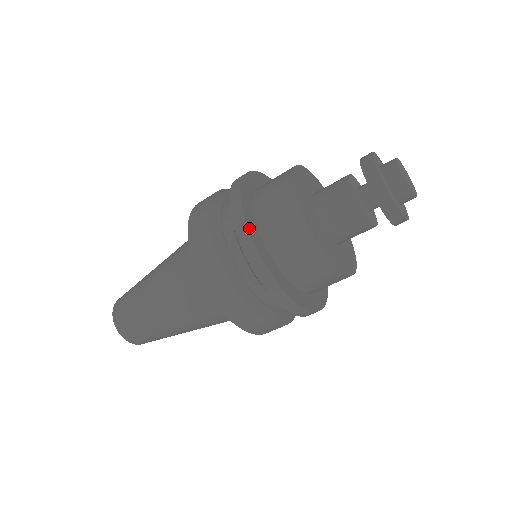
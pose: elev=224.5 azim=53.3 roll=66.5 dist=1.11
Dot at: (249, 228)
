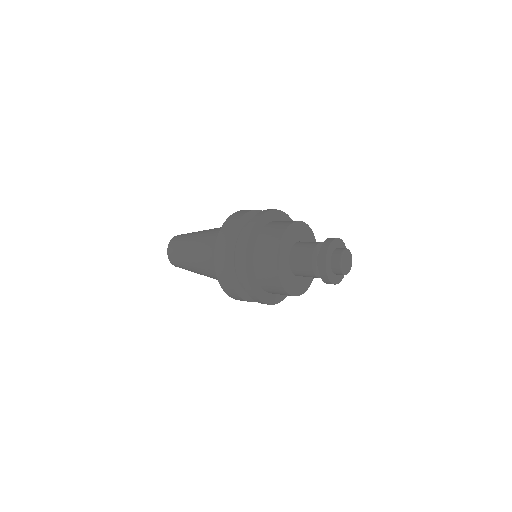
Dot at: (259, 298)
